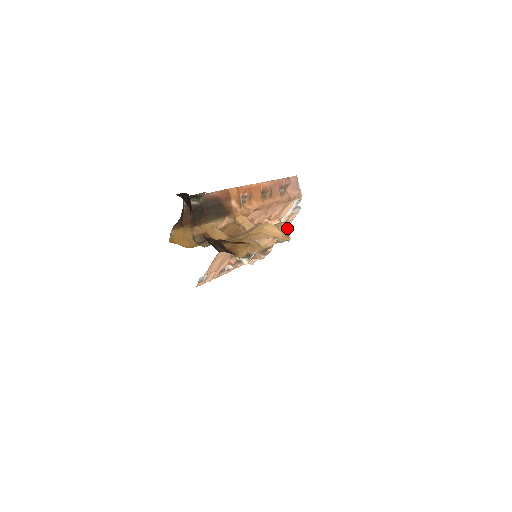
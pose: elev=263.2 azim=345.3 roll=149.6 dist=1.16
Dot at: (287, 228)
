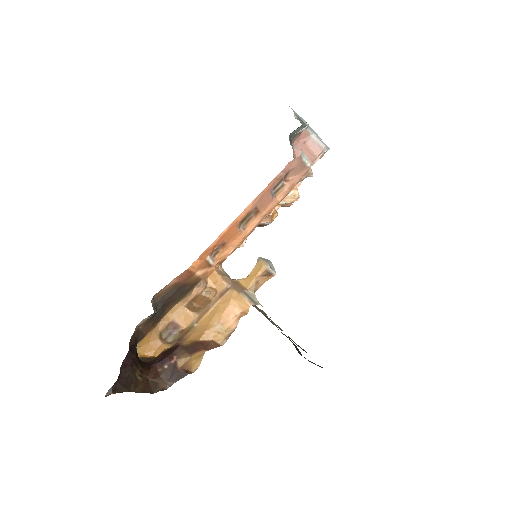
Dot at: (268, 270)
